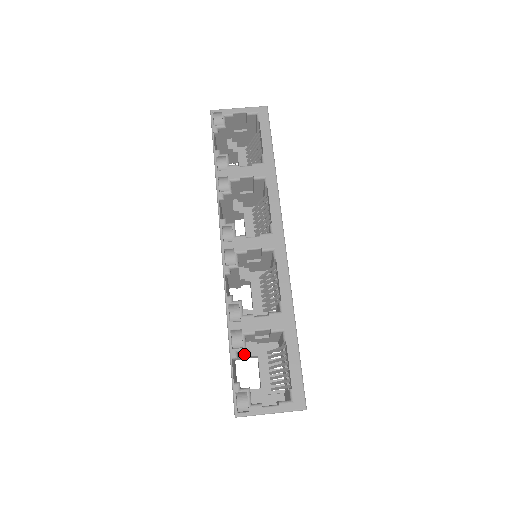
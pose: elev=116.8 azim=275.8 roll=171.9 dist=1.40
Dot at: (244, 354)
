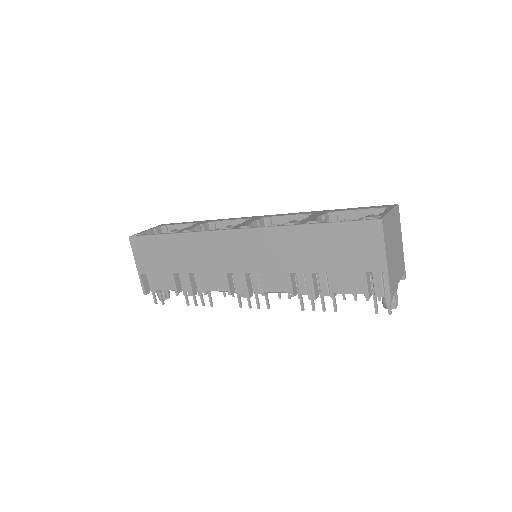
Dot at: occluded
